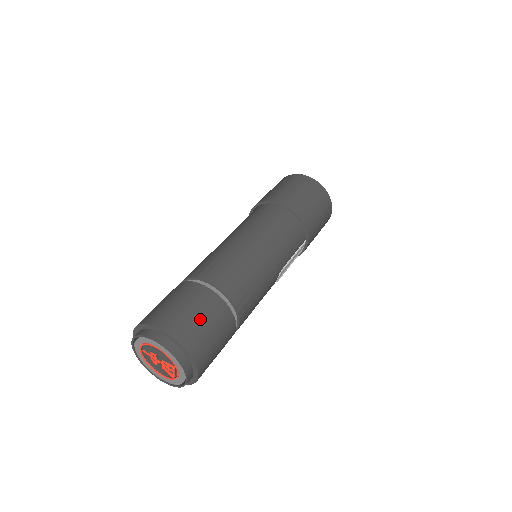
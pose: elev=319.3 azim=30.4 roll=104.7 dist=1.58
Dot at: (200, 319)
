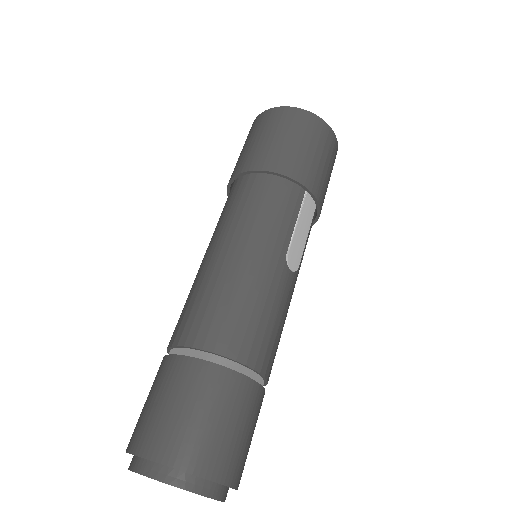
Dot at: (177, 409)
